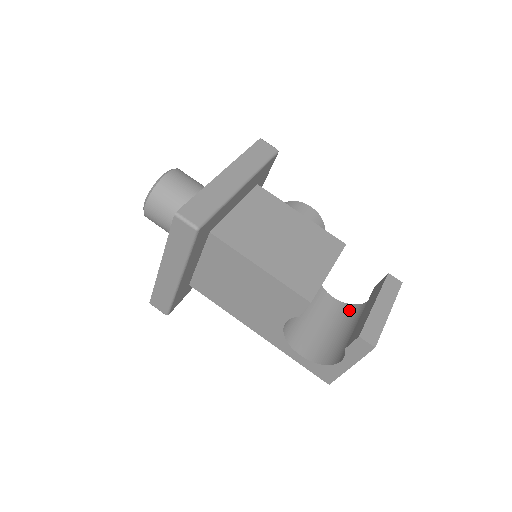
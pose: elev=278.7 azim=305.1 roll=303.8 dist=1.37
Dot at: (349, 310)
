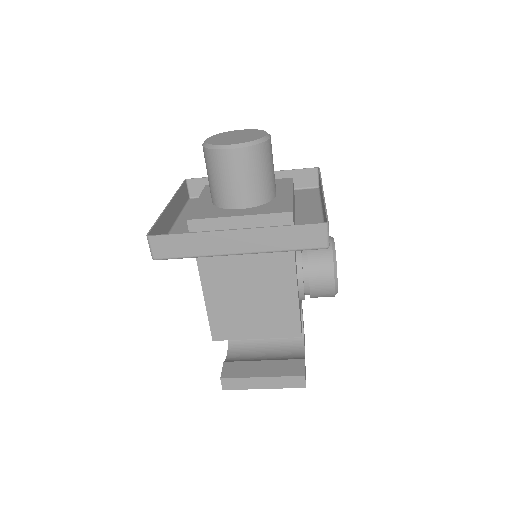
Dot at: occluded
